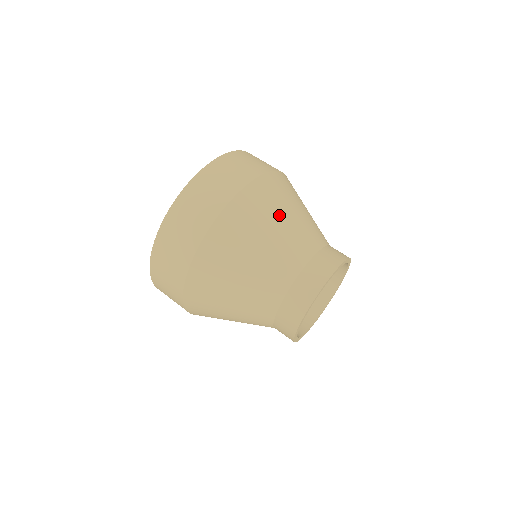
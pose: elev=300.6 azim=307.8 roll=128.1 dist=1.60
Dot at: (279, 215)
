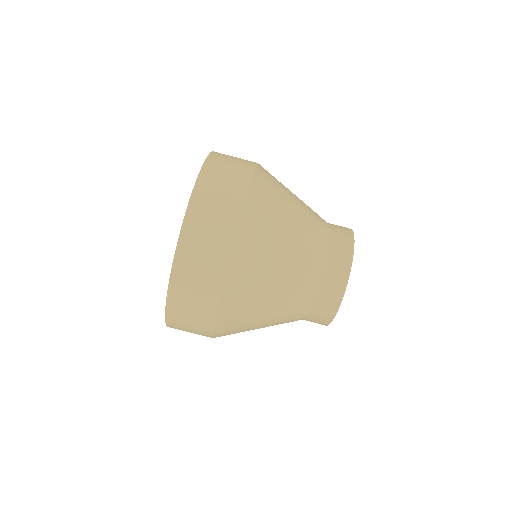
Dot at: (274, 265)
